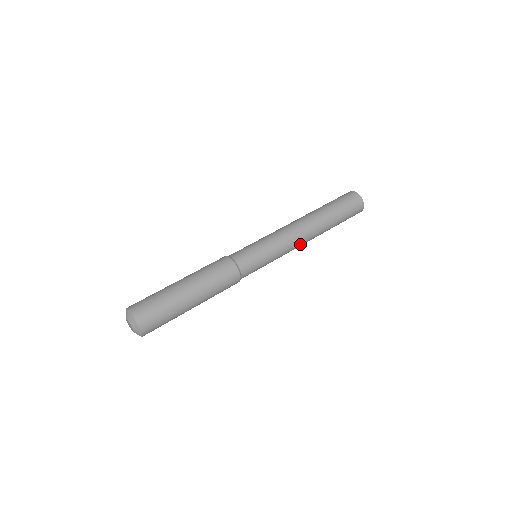
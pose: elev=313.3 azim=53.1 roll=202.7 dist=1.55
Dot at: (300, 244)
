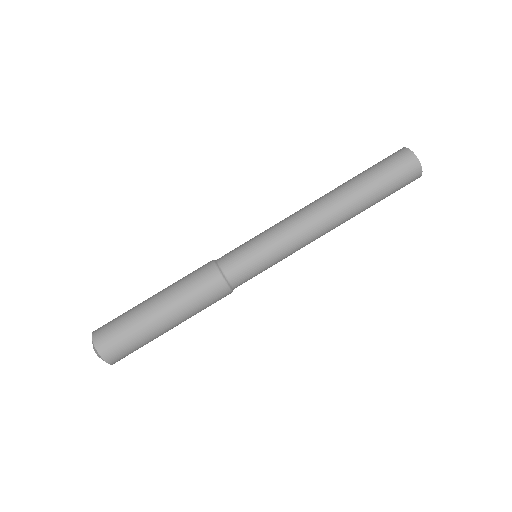
Dot at: occluded
